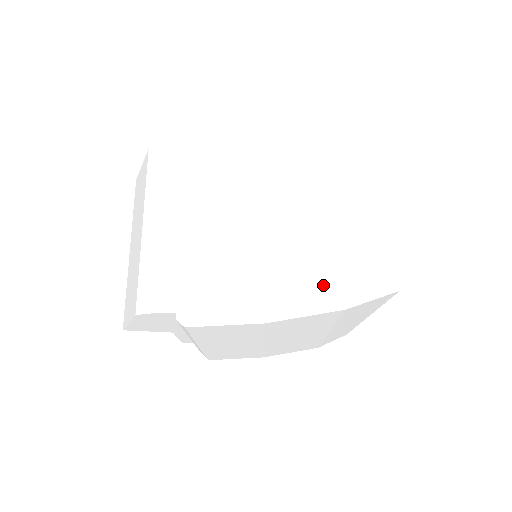
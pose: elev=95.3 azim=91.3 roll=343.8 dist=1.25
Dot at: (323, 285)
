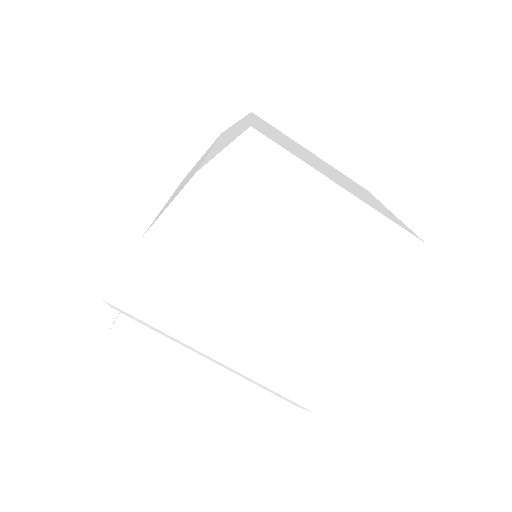
Dot at: (364, 301)
